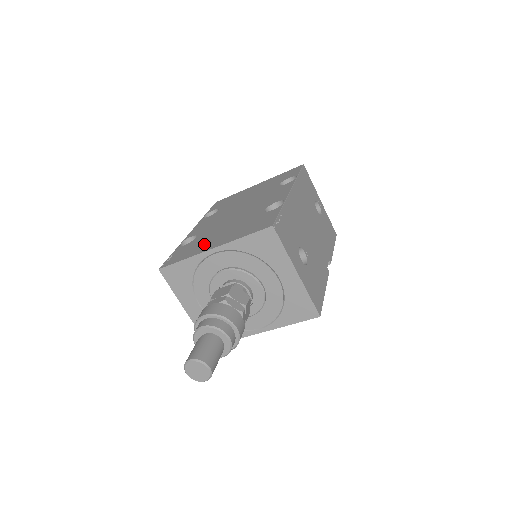
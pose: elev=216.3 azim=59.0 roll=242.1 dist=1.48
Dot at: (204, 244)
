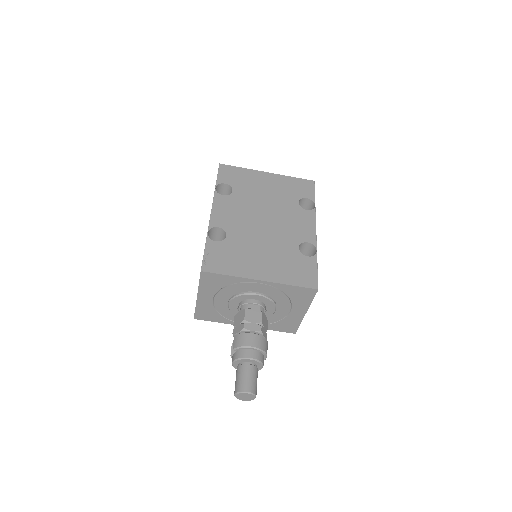
Dot at: (246, 262)
